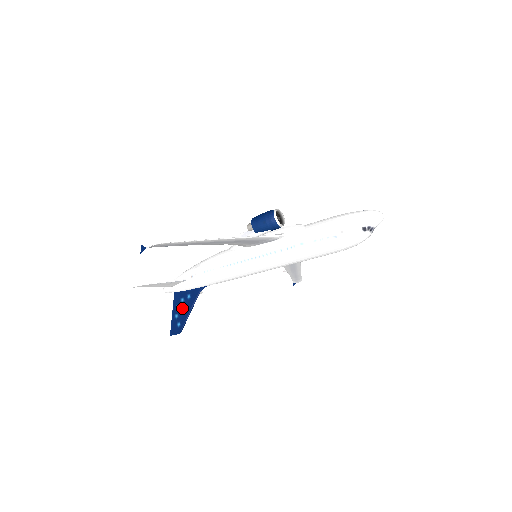
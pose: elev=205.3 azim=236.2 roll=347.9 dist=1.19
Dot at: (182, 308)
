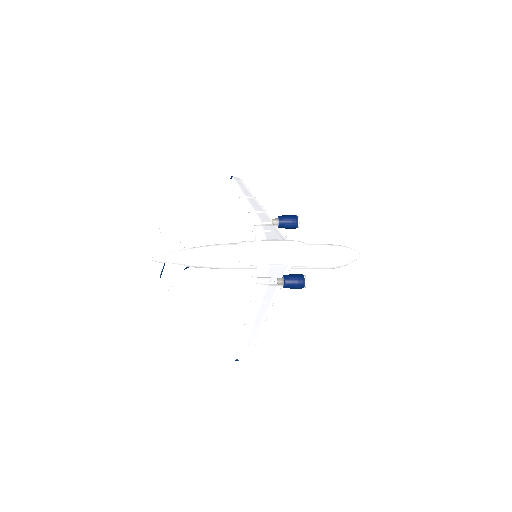
Dot at: occluded
